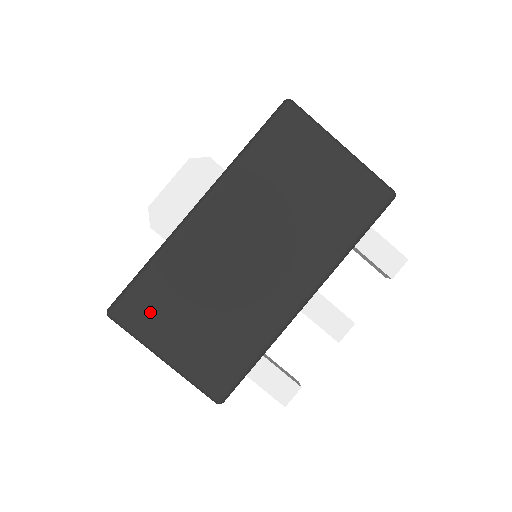
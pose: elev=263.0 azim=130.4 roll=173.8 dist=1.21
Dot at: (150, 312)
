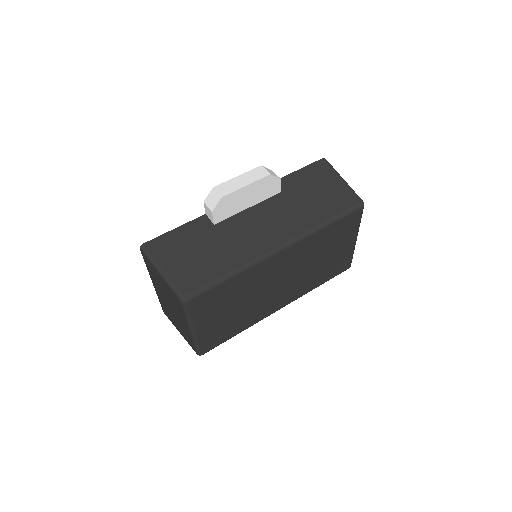
Dot at: (209, 305)
